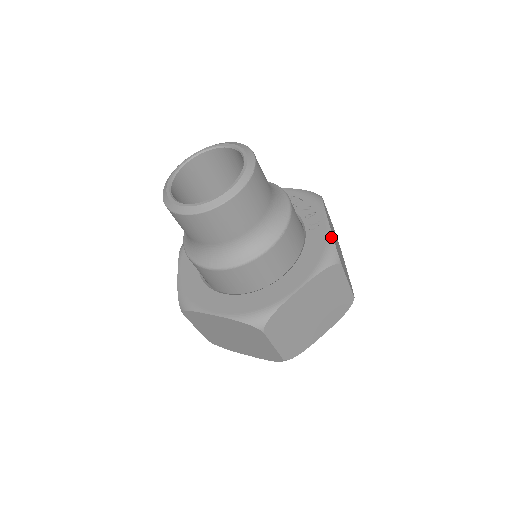
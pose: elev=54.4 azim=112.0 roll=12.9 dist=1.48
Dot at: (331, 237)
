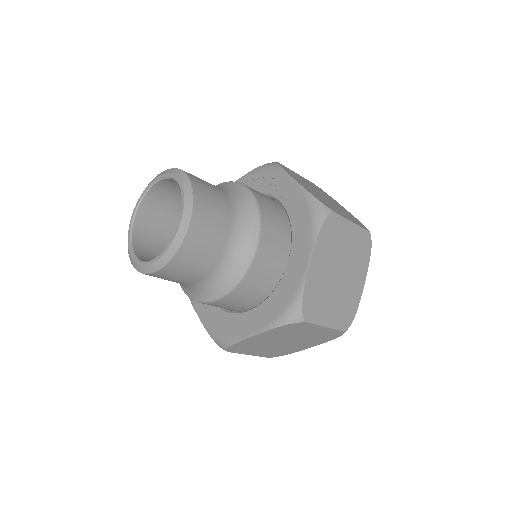
Dot at: (307, 194)
